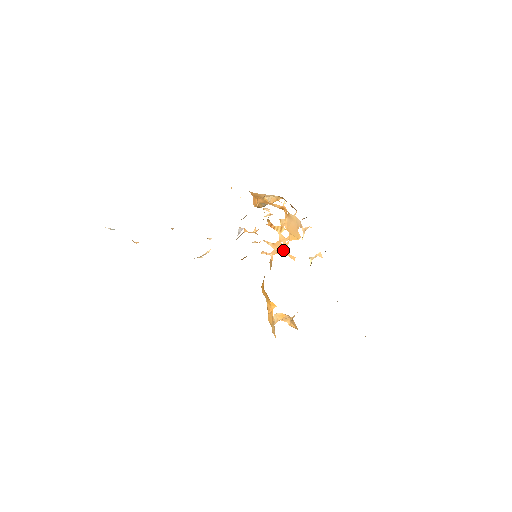
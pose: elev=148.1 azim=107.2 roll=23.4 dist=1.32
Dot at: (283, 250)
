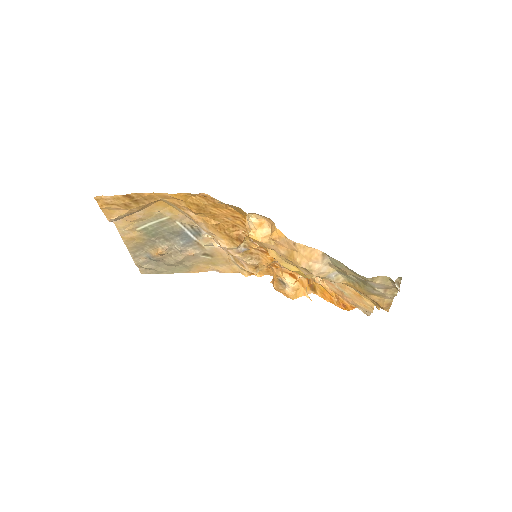
Dot at: occluded
